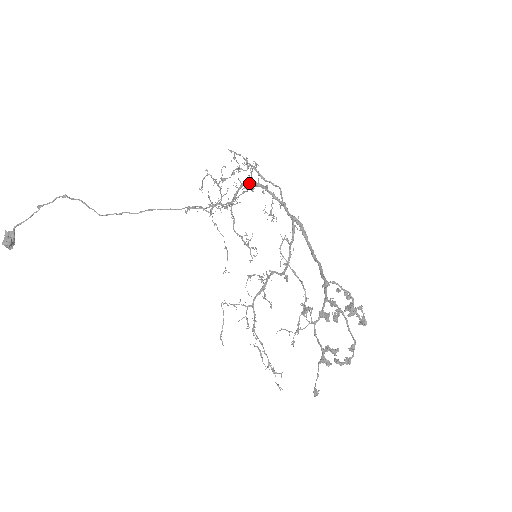
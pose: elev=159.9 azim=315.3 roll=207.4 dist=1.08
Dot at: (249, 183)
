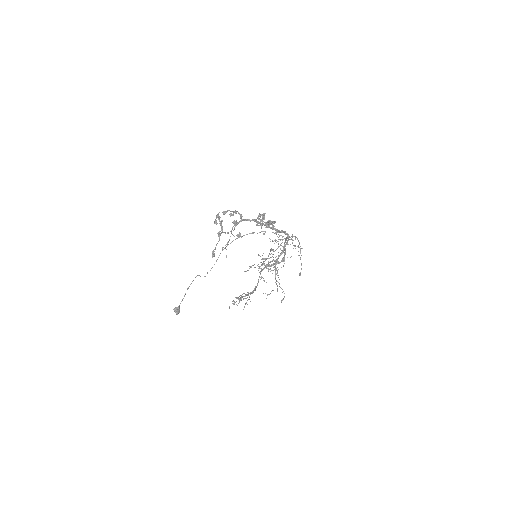
Dot at: (261, 231)
